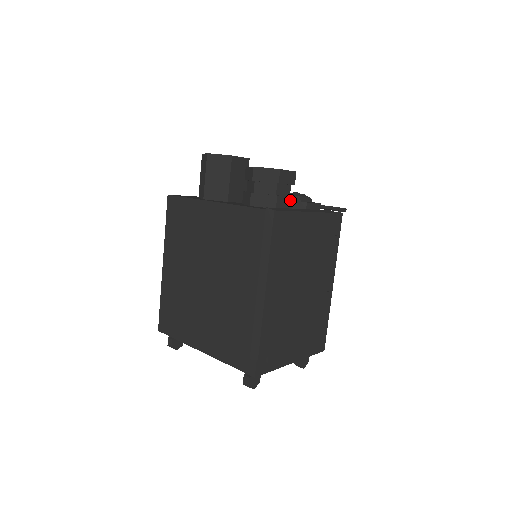
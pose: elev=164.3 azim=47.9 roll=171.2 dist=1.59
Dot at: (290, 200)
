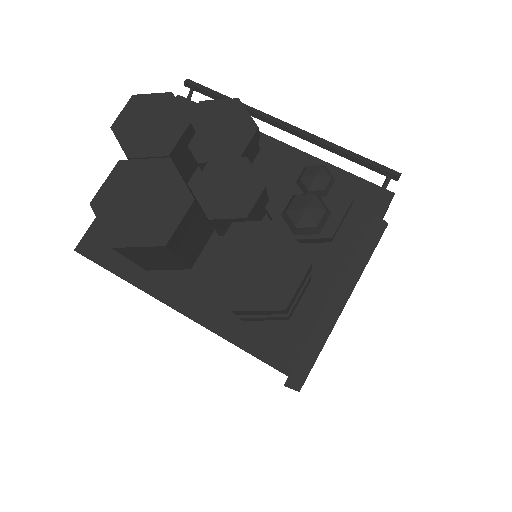
Dot at: (307, 283)
